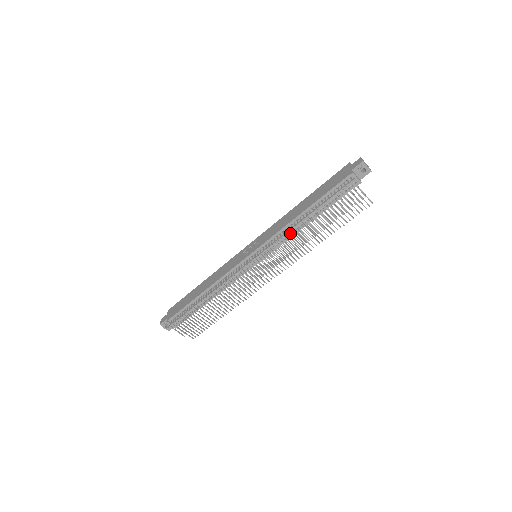
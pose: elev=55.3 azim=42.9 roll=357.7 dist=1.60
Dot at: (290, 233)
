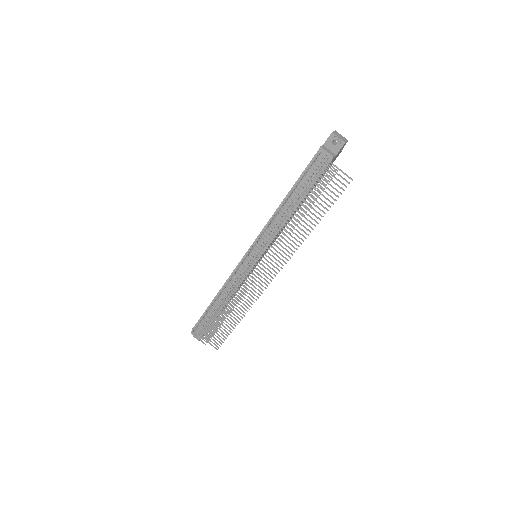
Dot at: (271, 223)
